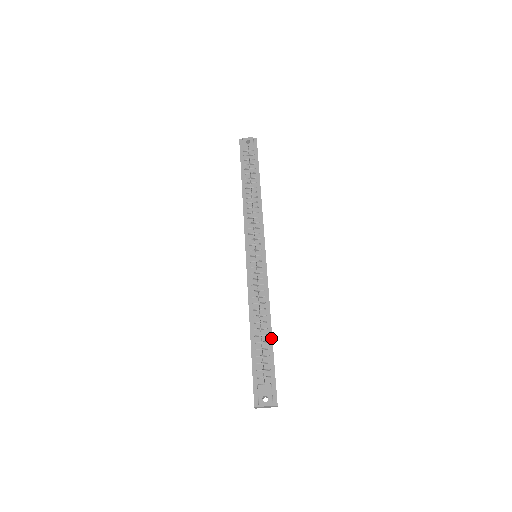
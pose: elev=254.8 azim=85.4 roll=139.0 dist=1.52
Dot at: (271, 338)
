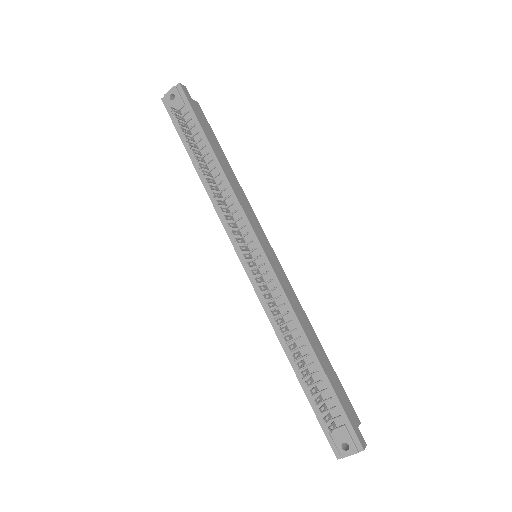
Dot at: (319, 365)
